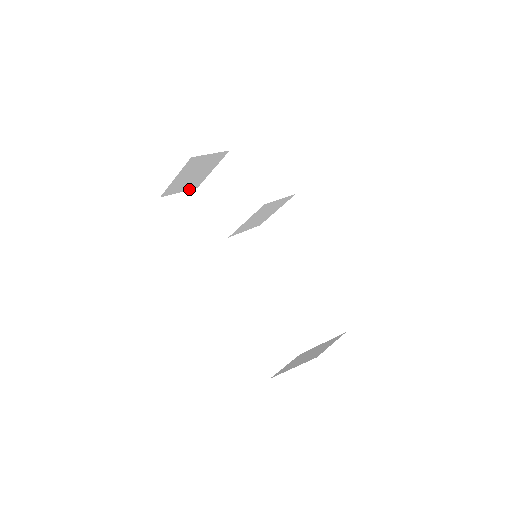
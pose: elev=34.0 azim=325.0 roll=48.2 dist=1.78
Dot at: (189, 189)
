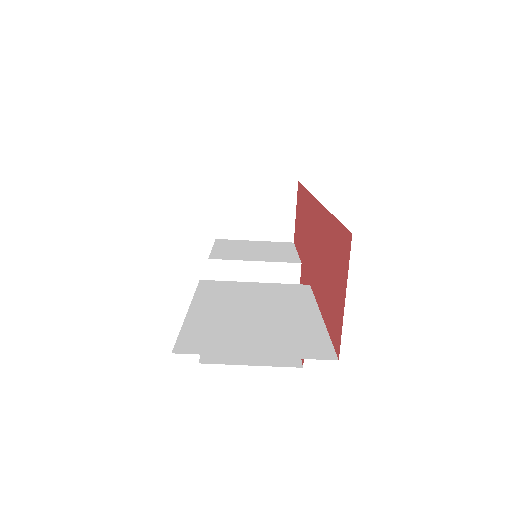
Dot at: (218, 224)
